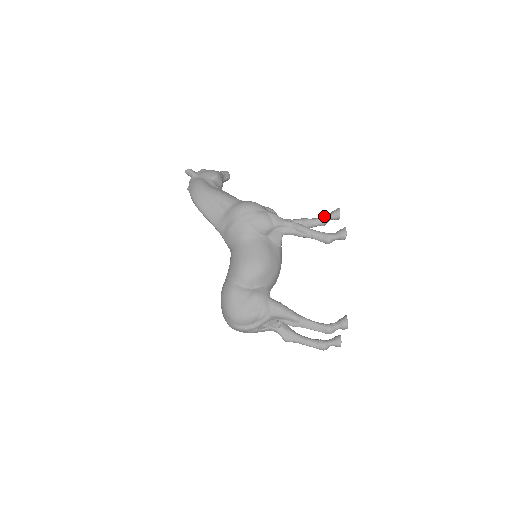
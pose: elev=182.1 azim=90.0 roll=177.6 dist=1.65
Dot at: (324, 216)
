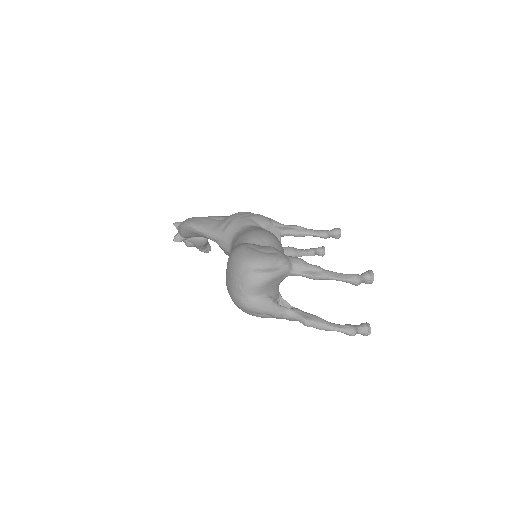
Dot at: (311, 248)
